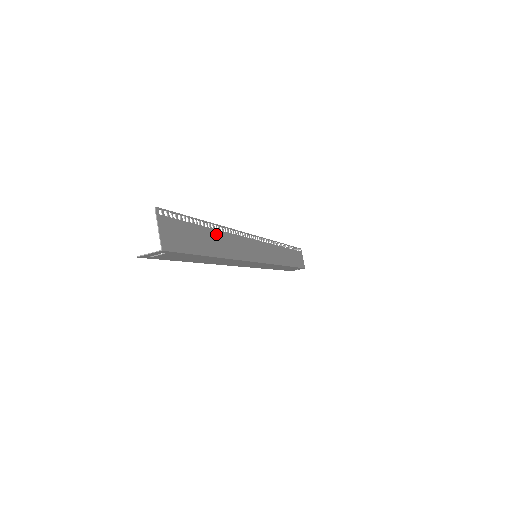
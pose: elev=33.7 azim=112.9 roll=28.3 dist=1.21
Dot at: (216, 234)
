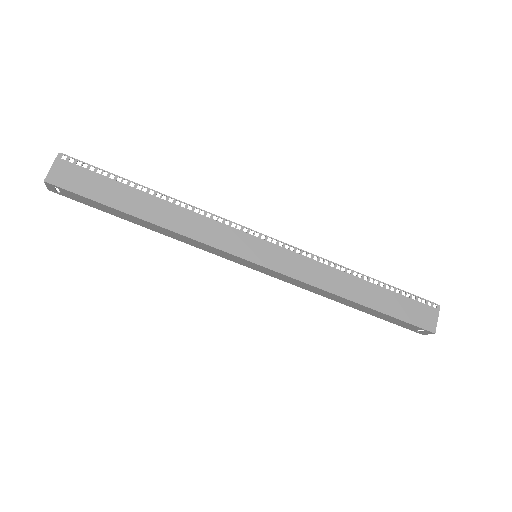
Dot at: (155, 201)
